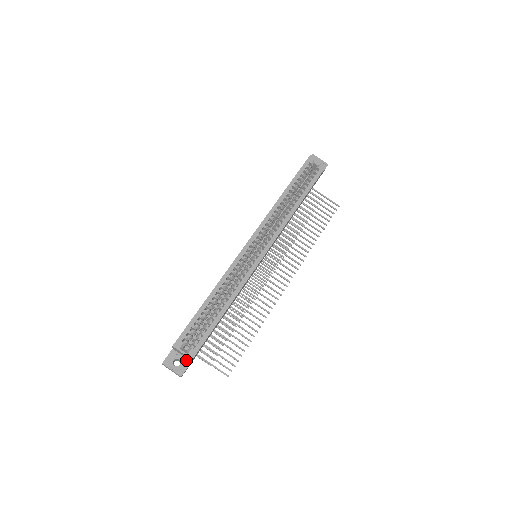
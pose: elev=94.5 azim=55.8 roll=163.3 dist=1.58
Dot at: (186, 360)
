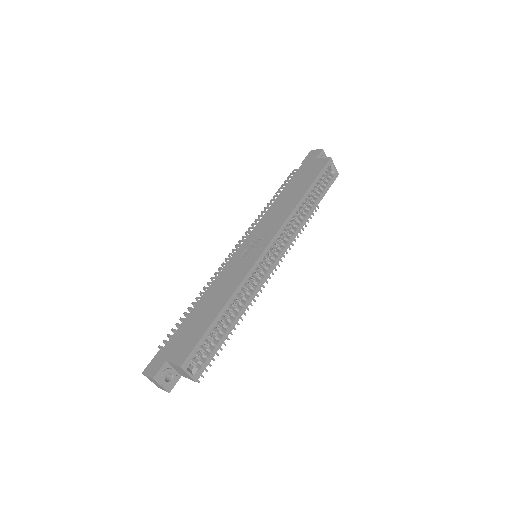
Dot at: (177, 374)
